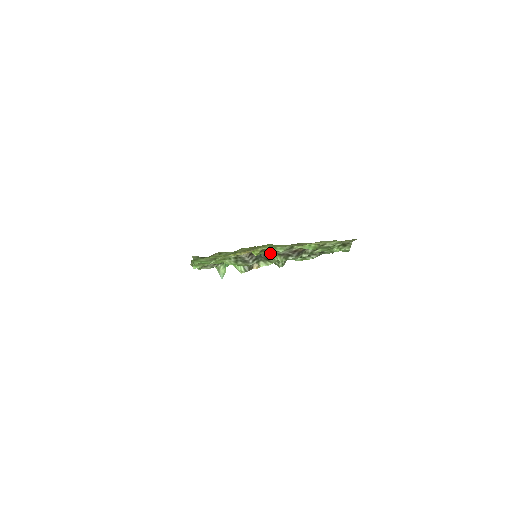
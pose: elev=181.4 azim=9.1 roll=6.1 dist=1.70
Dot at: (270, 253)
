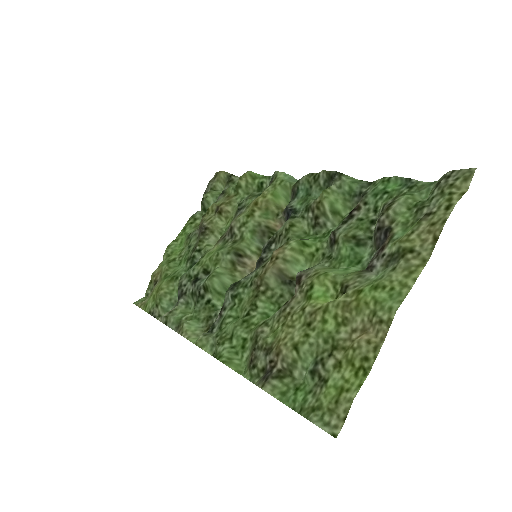
Dot at: (332, 270)
